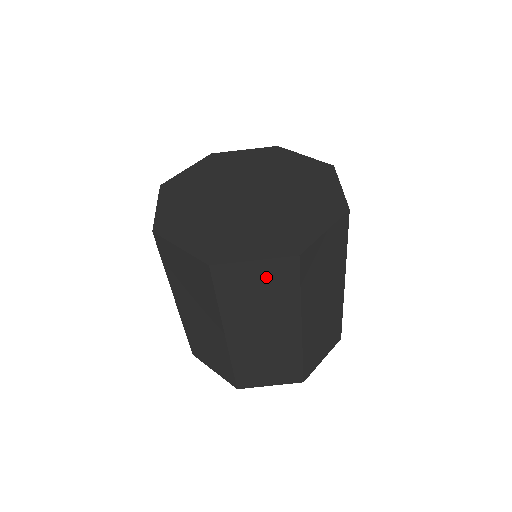
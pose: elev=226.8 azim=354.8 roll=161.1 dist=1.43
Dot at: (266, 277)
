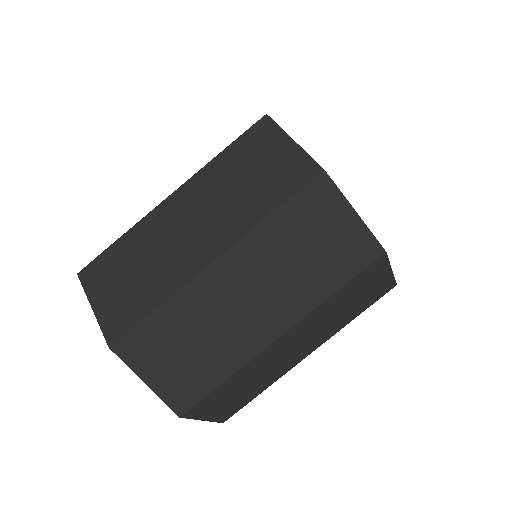
Dot at: (339, 240)
